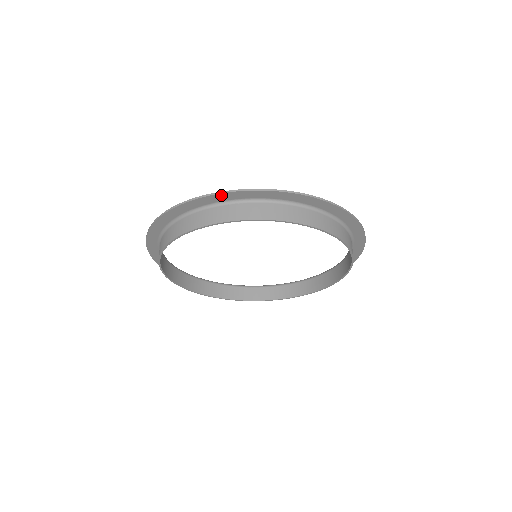
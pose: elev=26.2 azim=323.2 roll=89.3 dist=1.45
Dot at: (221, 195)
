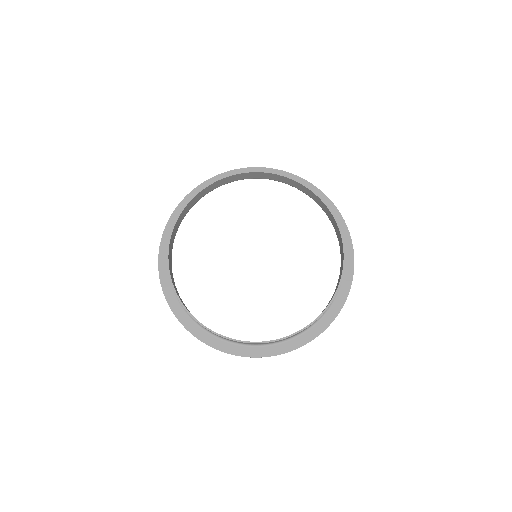
Dot at: (311, 186)
